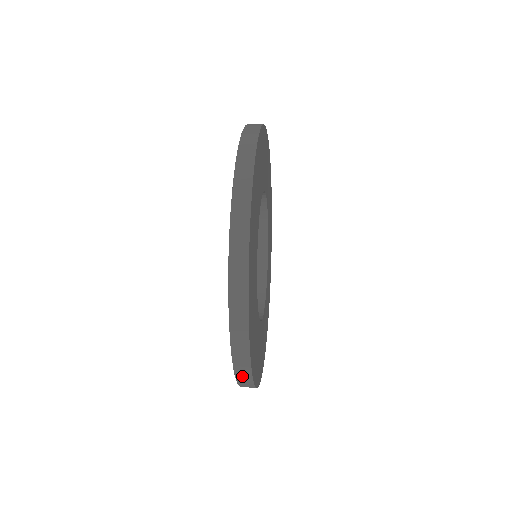
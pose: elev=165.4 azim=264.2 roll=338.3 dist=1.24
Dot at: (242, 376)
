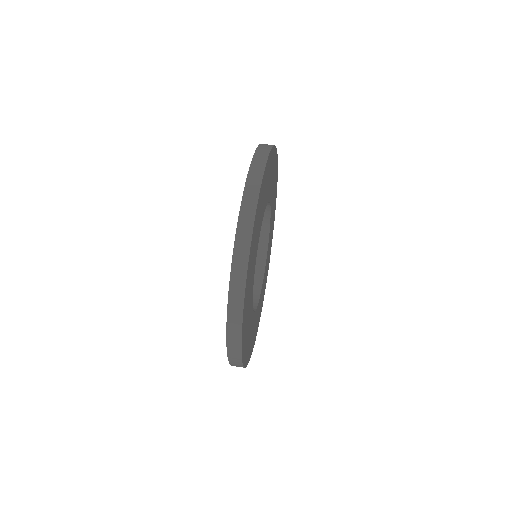
Dot at: occluded
